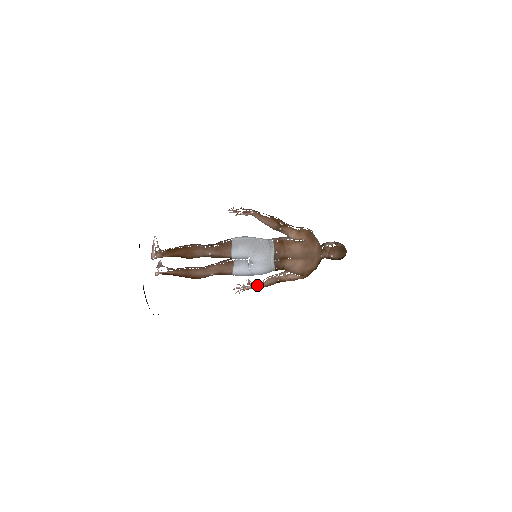
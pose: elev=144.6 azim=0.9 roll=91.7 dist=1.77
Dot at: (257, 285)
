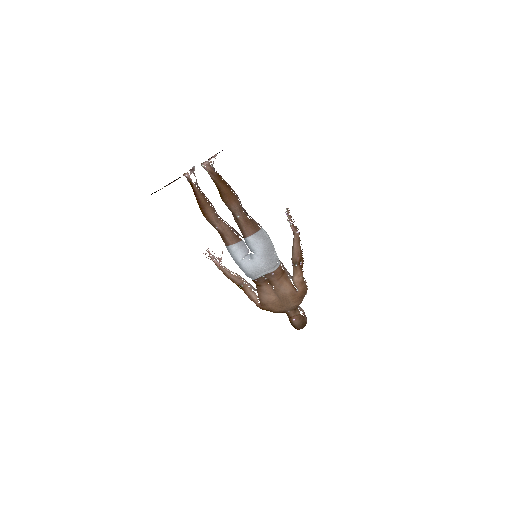
Dot at: (224, 269)
